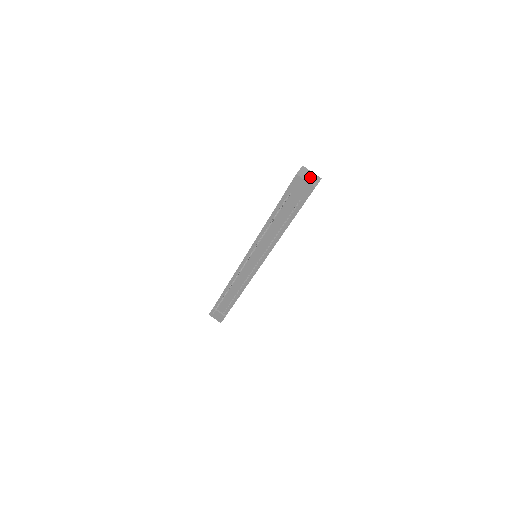
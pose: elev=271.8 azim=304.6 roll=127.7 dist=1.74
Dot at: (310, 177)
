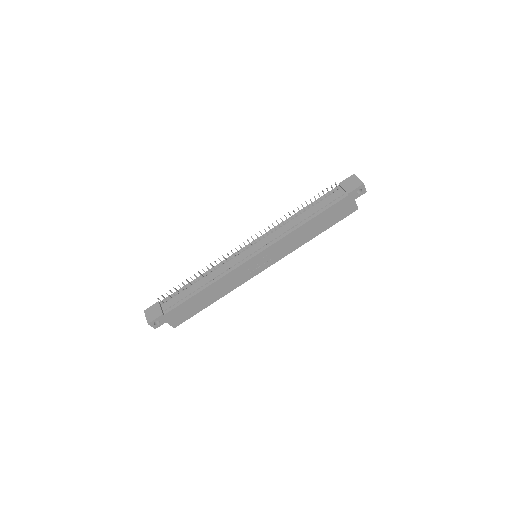
Dot at: occluded
